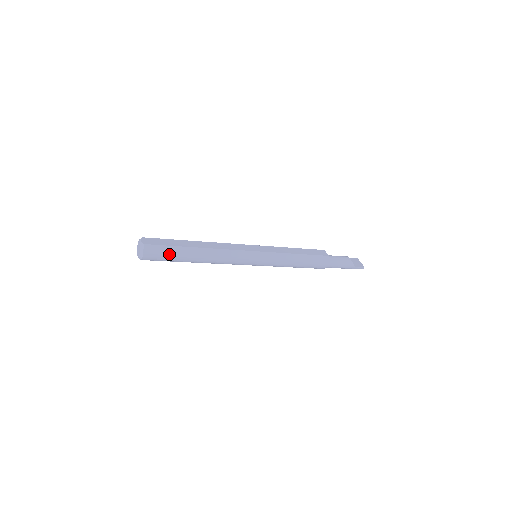
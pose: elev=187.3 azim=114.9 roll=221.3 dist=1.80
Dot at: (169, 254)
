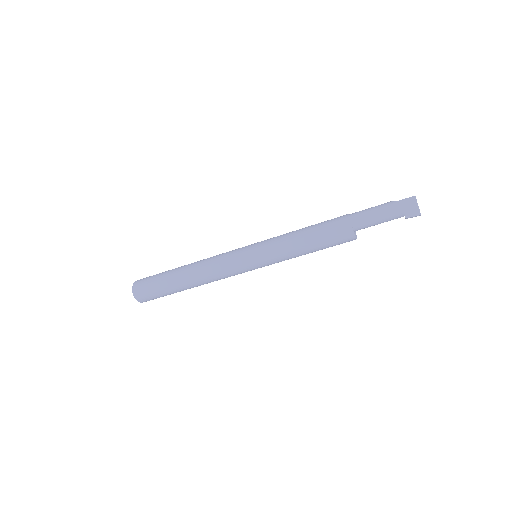
Dot at: (157, 275)
